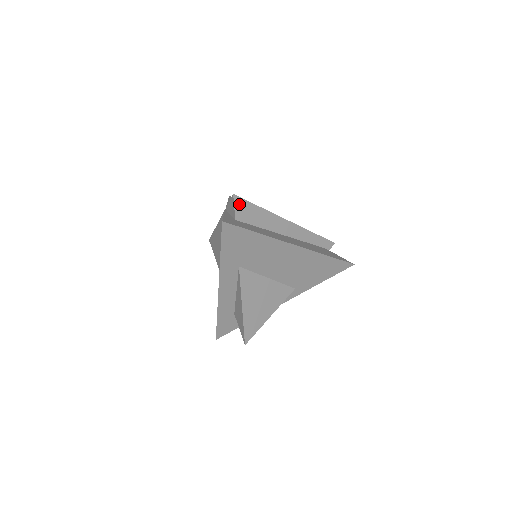
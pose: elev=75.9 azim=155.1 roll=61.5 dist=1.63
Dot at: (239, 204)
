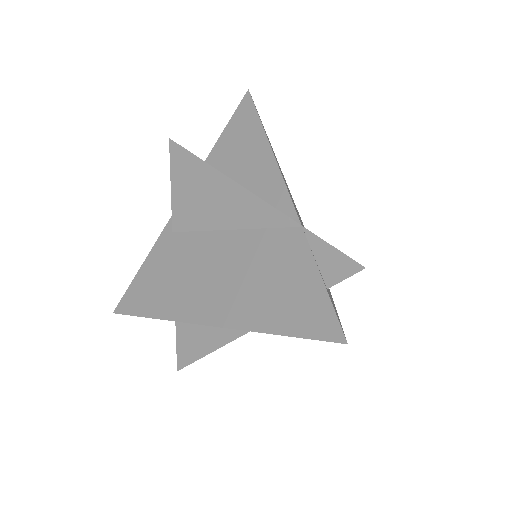
Dot at: occluded
